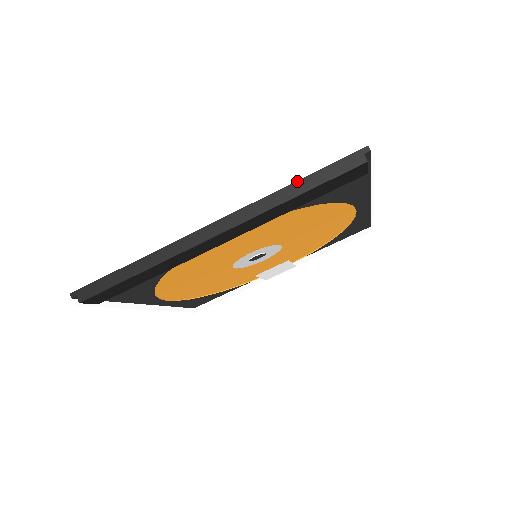
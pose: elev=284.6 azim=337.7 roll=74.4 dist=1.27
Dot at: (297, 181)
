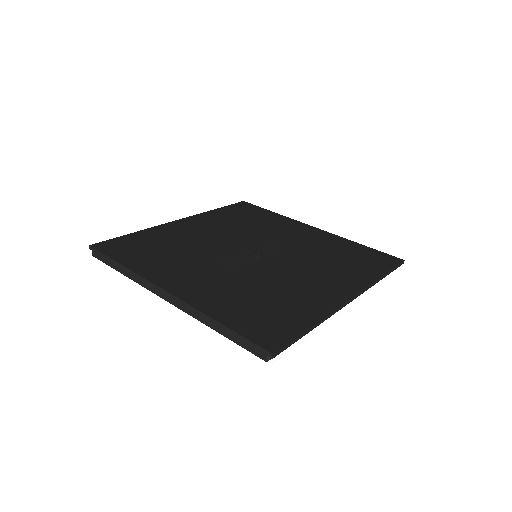
Dot at: (222, 324)
